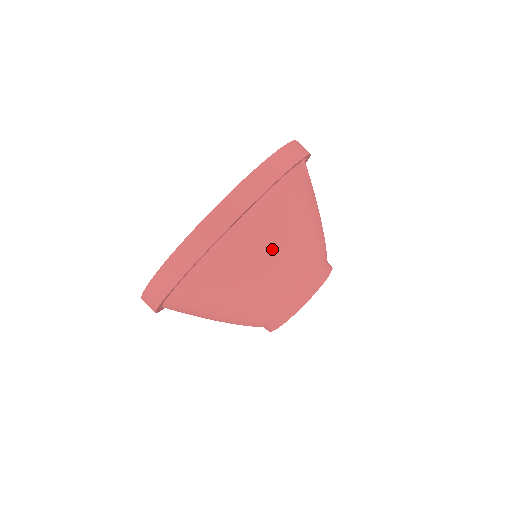
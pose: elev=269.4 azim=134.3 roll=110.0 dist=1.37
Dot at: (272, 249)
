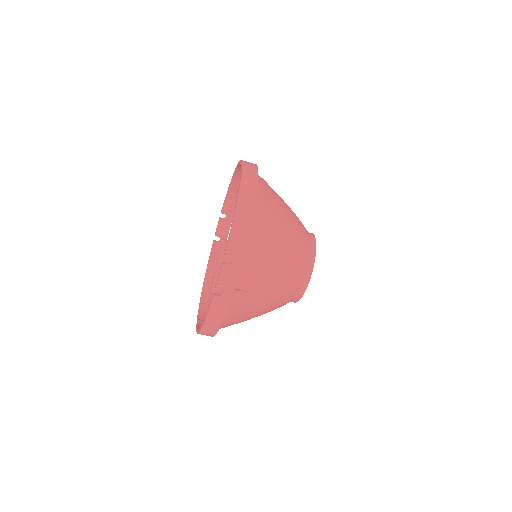
Dot at: occluded
